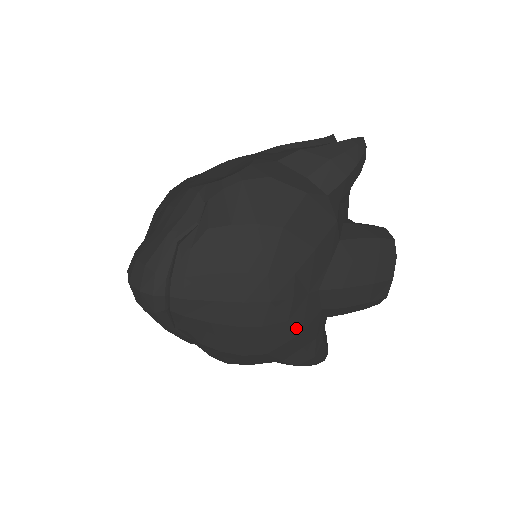
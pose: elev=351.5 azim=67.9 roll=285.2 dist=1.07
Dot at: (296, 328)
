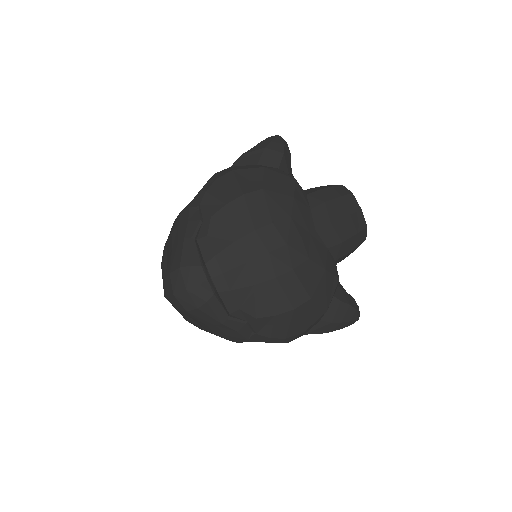
Dot at: (318, 265)
